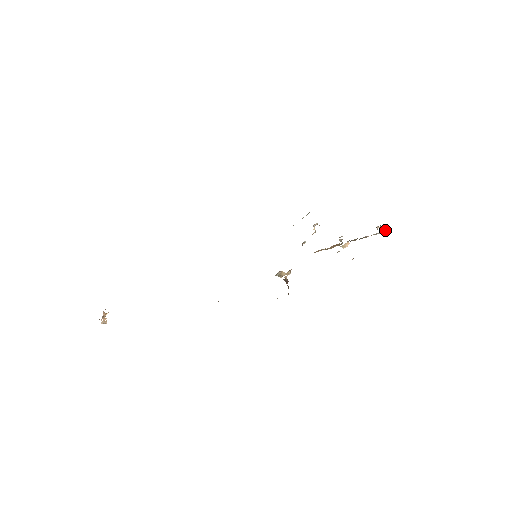
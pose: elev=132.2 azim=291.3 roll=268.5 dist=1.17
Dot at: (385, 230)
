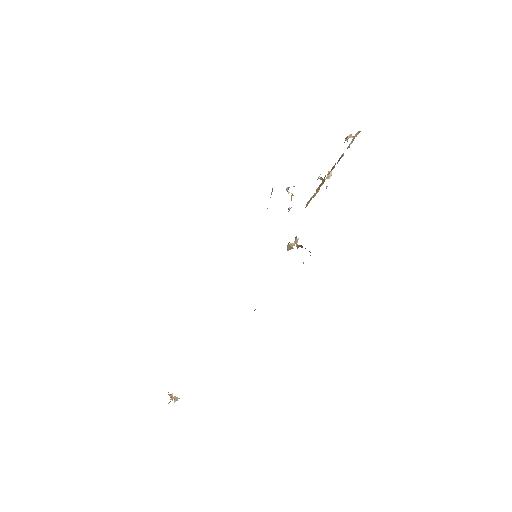
Dot at: (355, 135)
